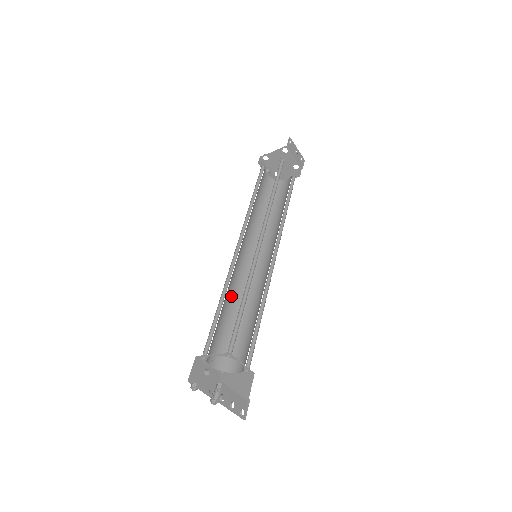
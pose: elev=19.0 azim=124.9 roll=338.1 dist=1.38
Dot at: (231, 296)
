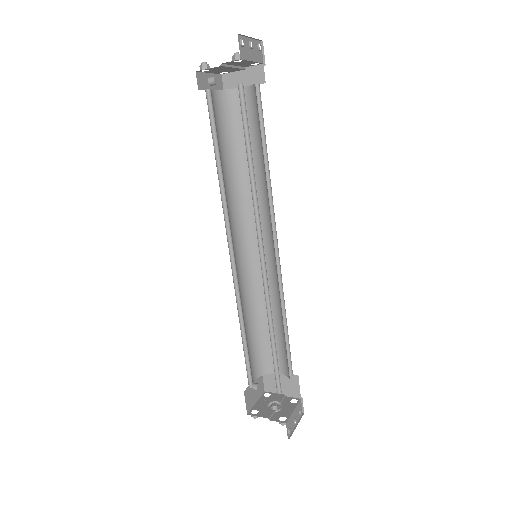
Dot at: (244, 306)
